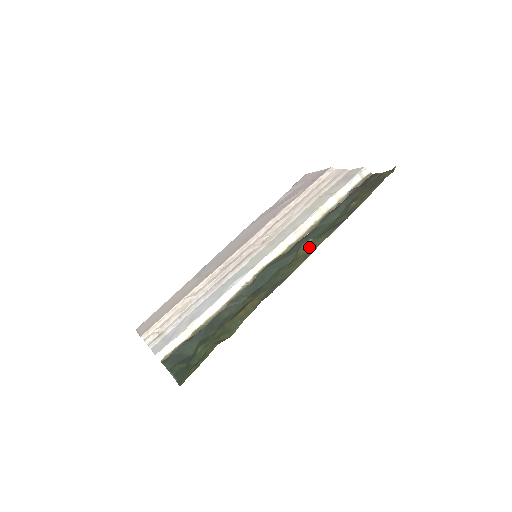
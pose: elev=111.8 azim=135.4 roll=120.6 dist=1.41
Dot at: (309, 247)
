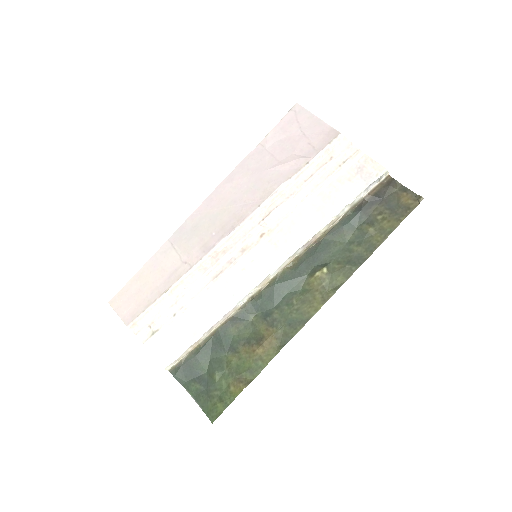
Dot at: (325, 283)
